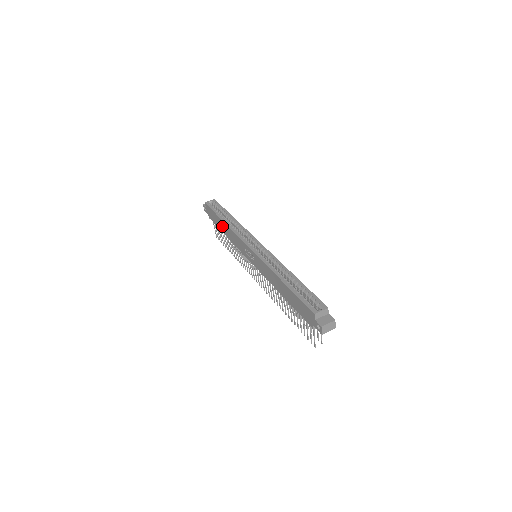
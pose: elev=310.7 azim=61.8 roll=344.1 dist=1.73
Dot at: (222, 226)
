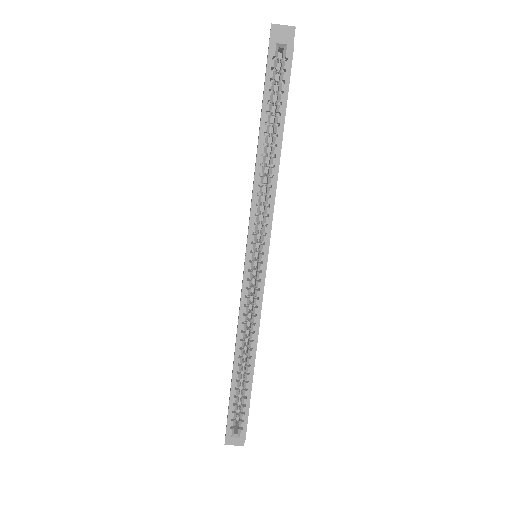
Dot at: (258, 137)
